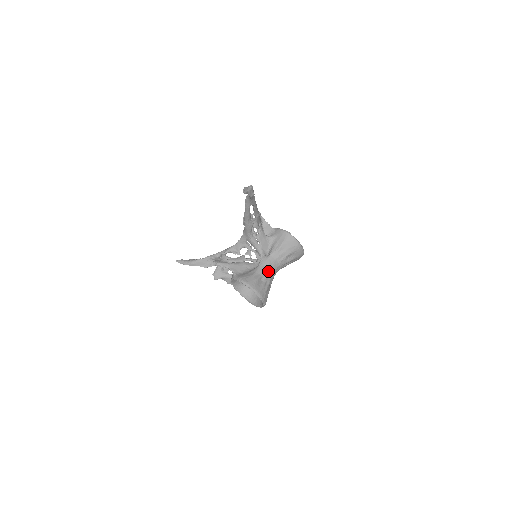
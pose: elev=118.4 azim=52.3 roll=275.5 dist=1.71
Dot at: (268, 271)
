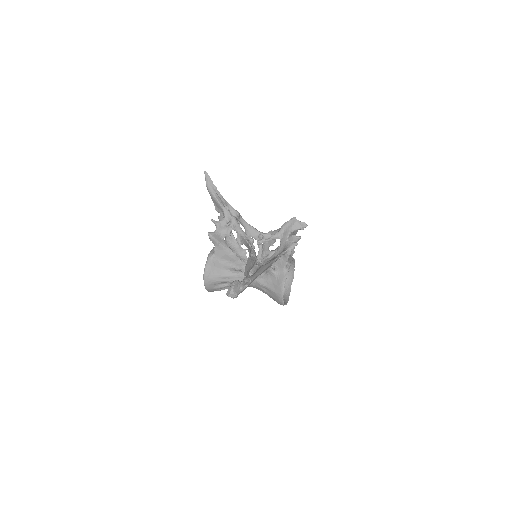
Dot at: occluded
